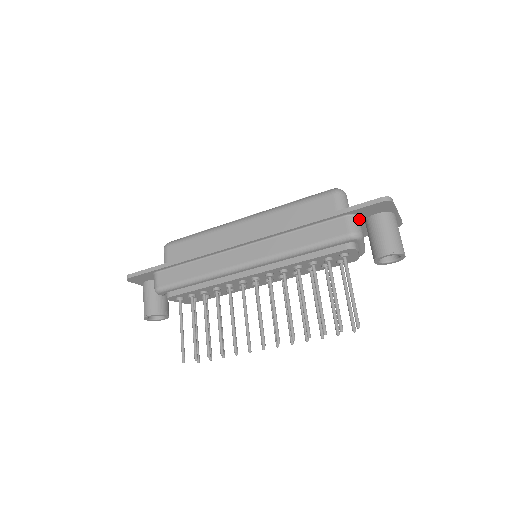
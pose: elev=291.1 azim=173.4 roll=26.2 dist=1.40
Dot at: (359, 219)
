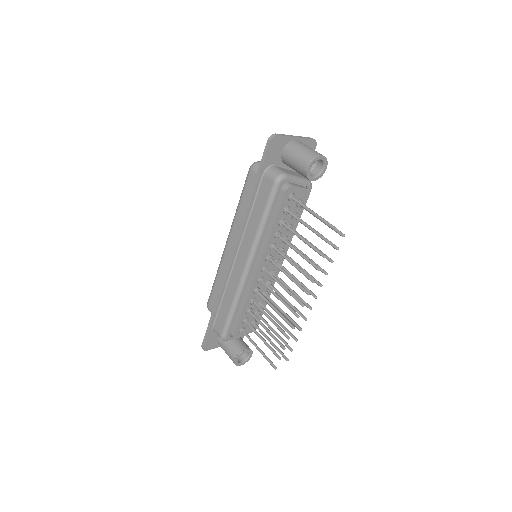
Dot at: (275, 167)
